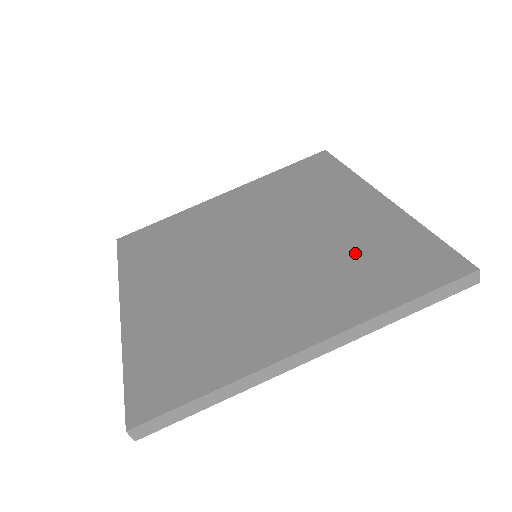
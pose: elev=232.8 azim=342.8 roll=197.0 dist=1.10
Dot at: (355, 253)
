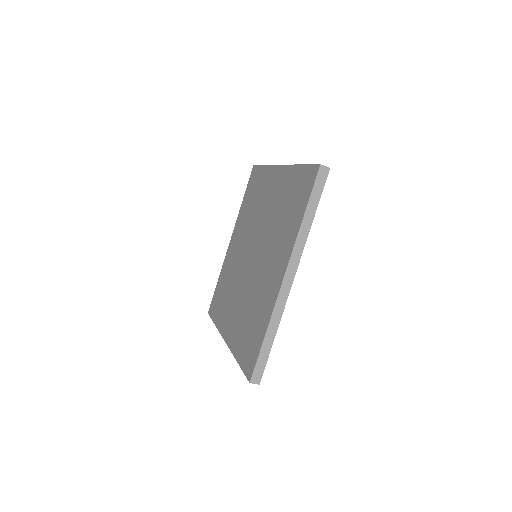
Dot at: (282, 210)
